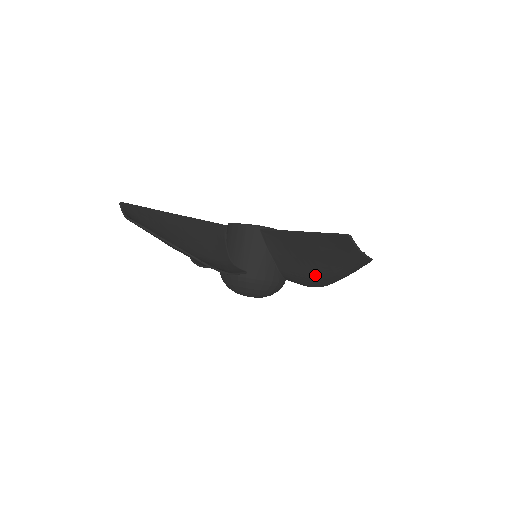
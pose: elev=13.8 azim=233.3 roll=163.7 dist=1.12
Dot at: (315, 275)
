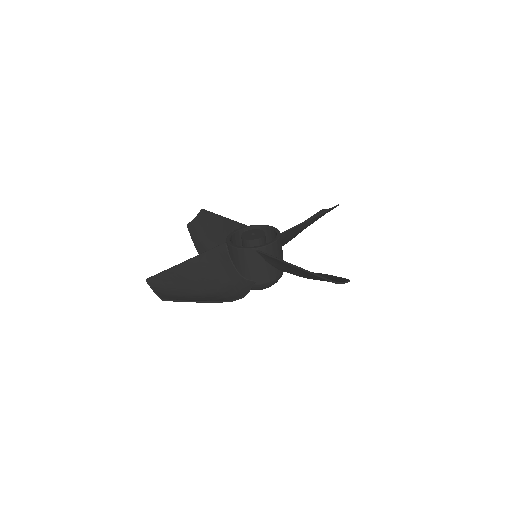
Dot at: occluded
